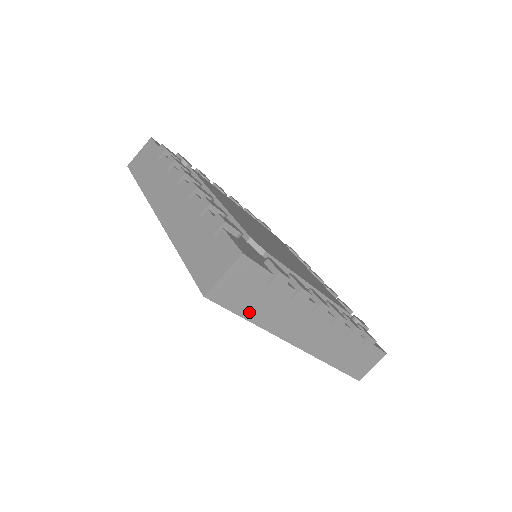
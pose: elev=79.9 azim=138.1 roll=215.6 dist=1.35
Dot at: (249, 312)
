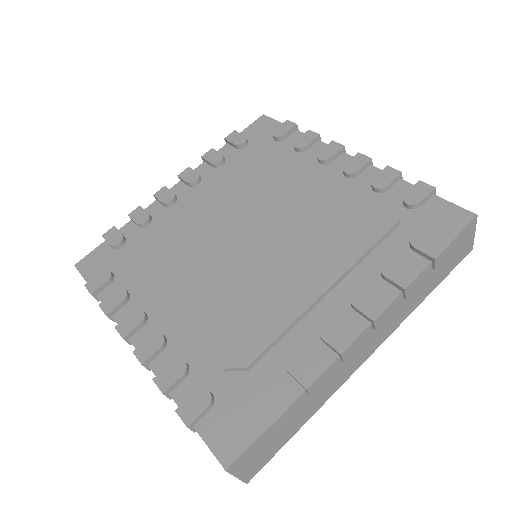
Dot at: (292, 432)
